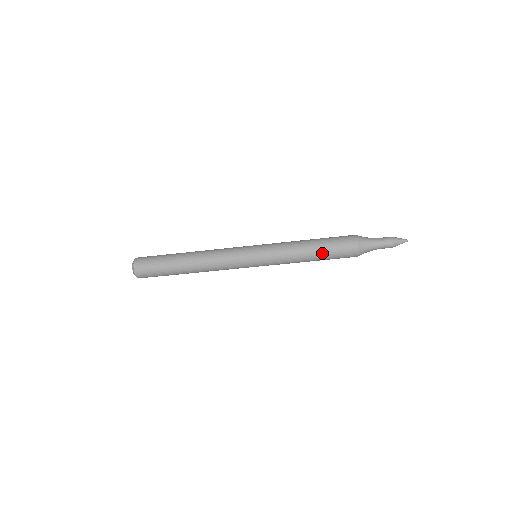
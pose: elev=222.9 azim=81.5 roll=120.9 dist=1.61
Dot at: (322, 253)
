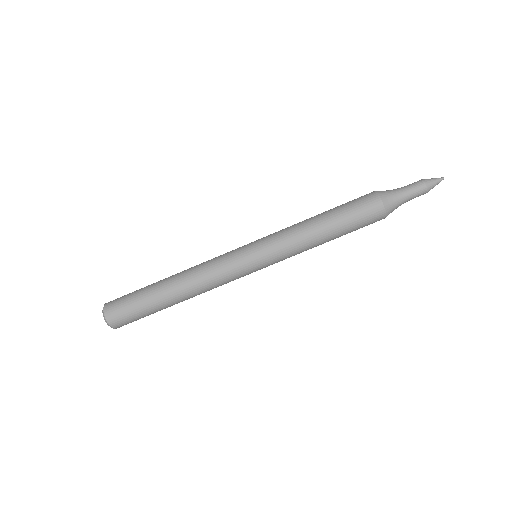
Dot at: (333, 212)
